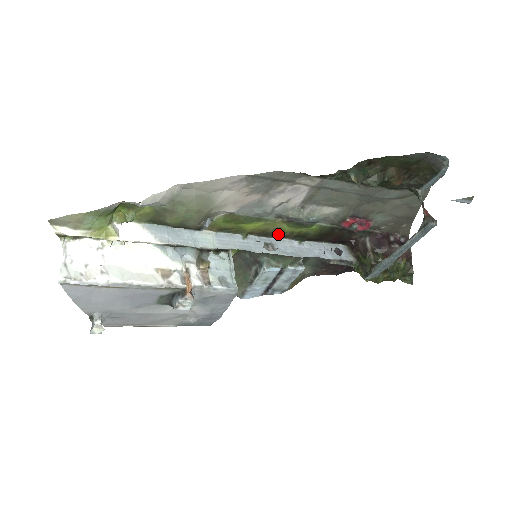
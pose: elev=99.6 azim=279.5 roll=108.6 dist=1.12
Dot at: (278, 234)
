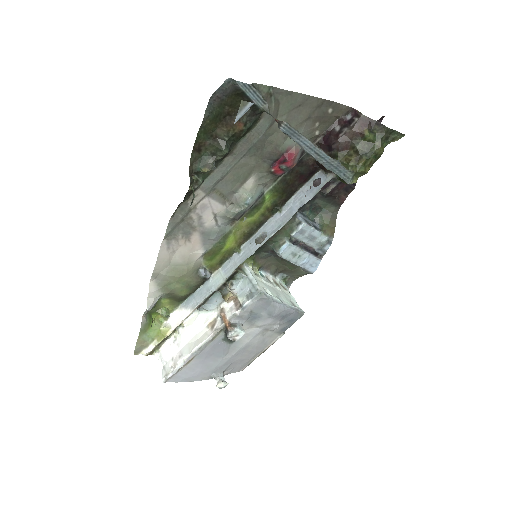
Dot at: (257, 225)
